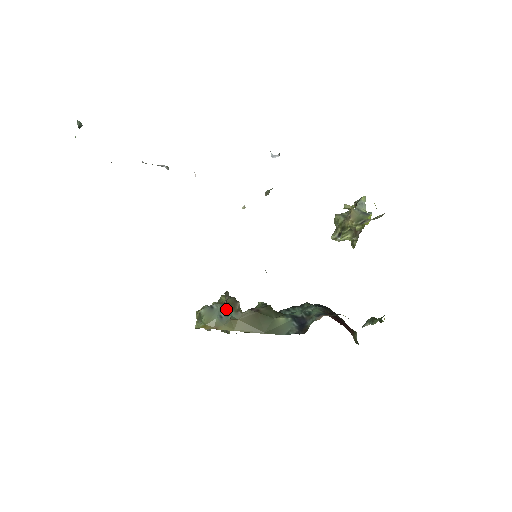
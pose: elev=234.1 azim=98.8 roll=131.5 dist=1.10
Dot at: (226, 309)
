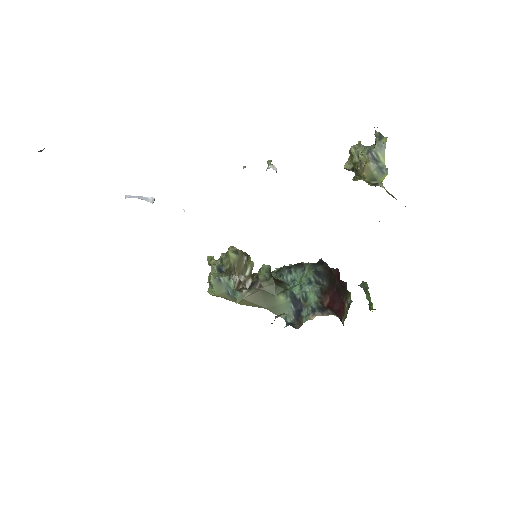
Dot at: (232, 287)
